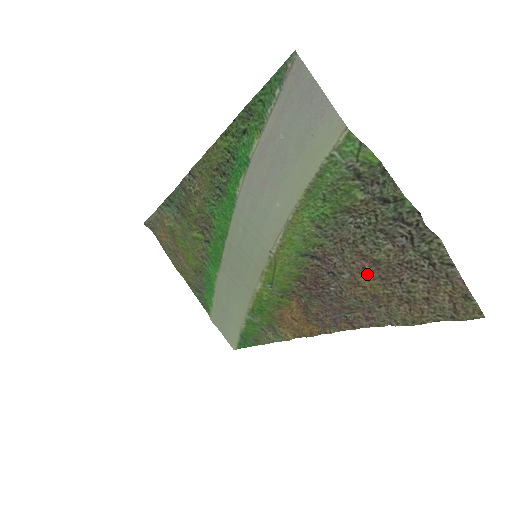
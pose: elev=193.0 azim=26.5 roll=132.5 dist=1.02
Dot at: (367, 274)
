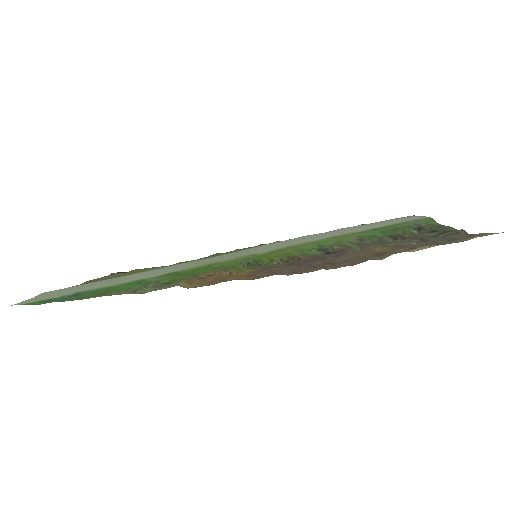
Dot at: (385, 248)
